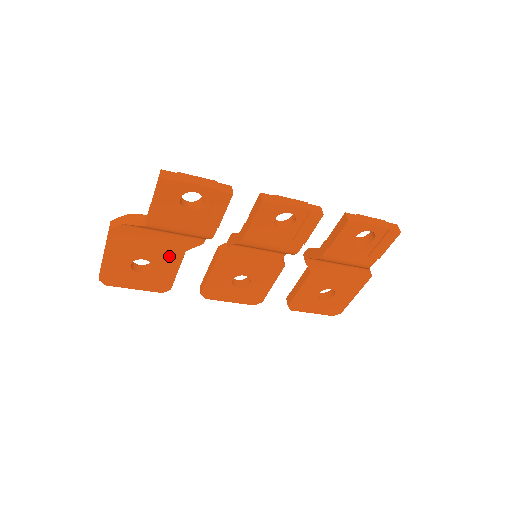
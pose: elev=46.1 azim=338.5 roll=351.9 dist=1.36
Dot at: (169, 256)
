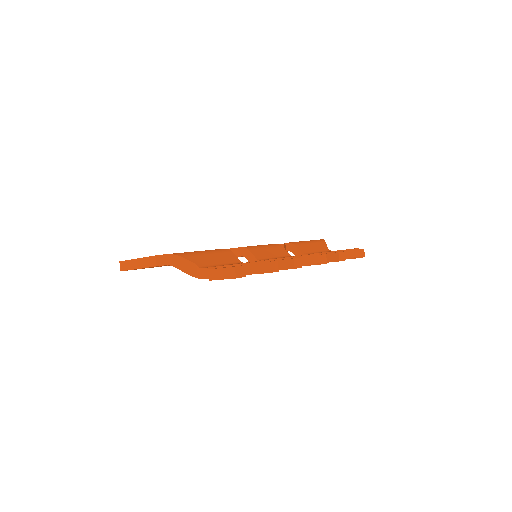
Dot at: occluded
